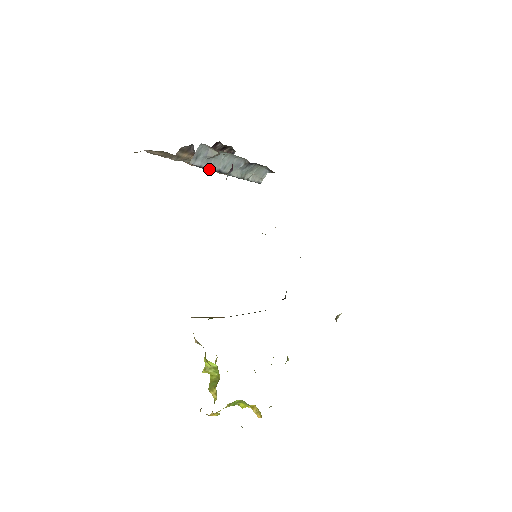
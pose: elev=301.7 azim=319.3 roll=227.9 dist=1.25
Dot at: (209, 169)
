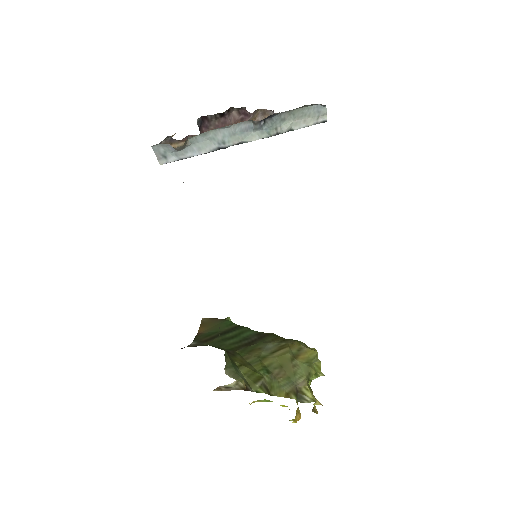
Dot at: (199, 154)
